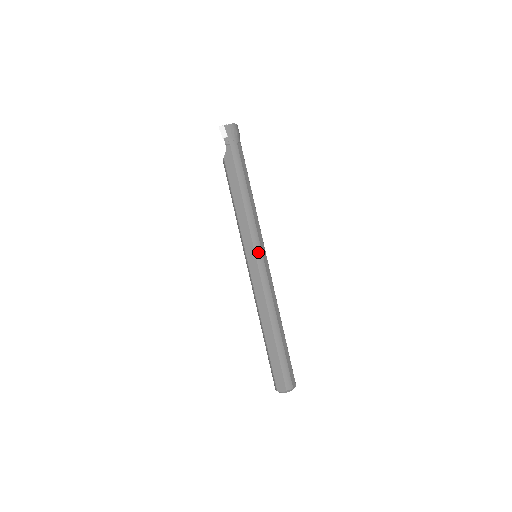
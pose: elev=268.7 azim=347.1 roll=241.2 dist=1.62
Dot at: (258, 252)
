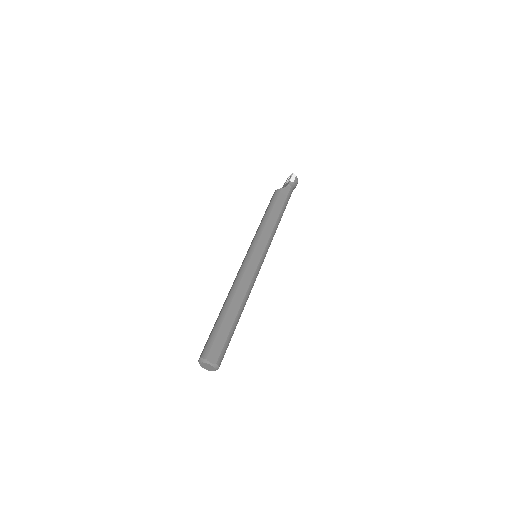
Dot at: (265, 253)
